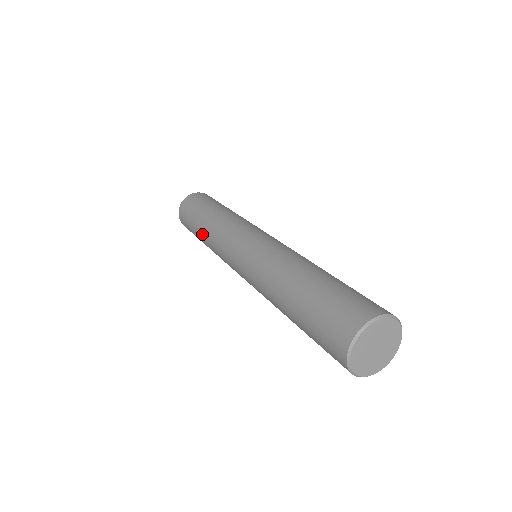
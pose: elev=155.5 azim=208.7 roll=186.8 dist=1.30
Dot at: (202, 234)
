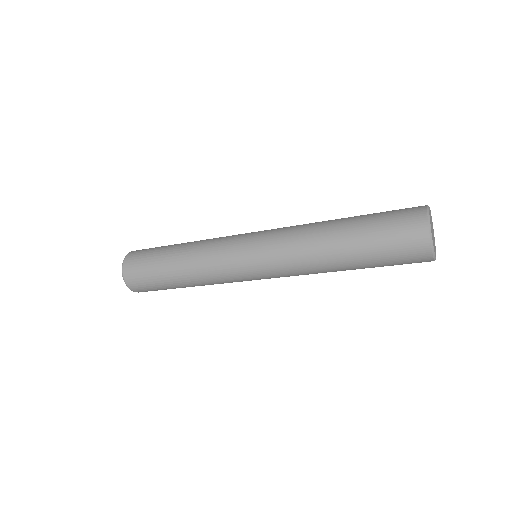
Dot at: (179, 263)
